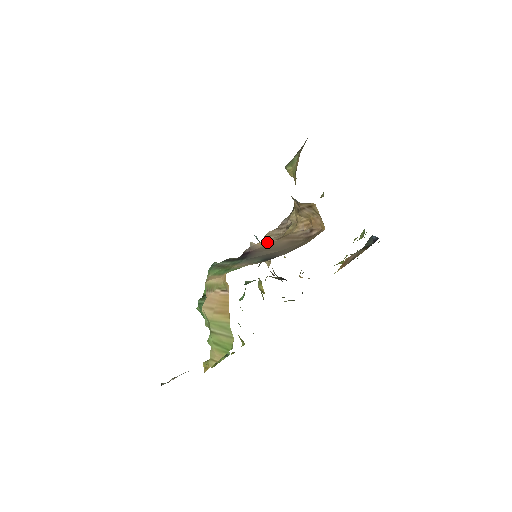
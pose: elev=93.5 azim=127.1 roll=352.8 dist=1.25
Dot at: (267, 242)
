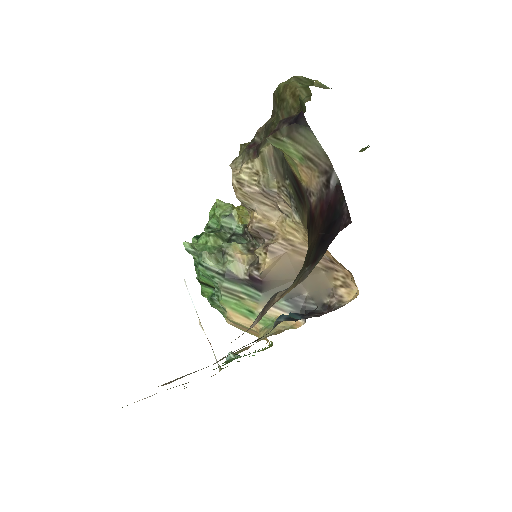
Dot at: (275, 262)
